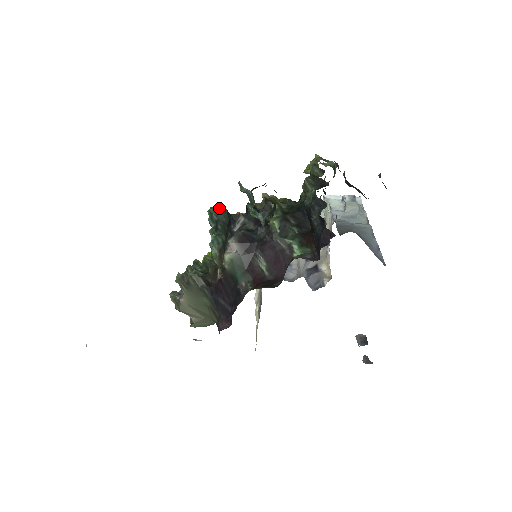
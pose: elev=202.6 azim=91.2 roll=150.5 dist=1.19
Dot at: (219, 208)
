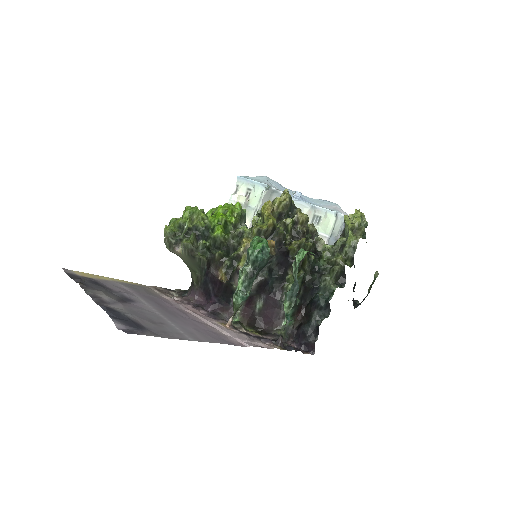
Dot at: (266, 257)
